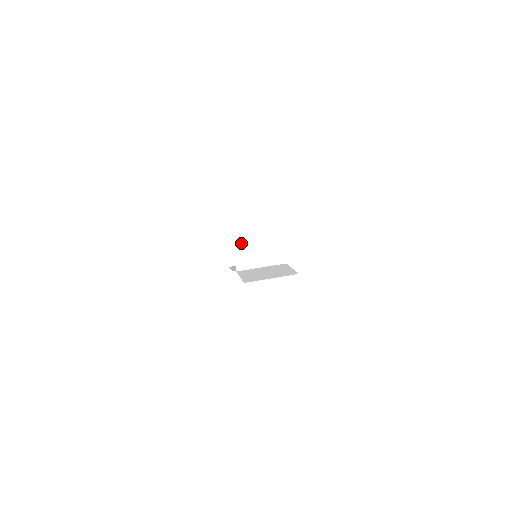
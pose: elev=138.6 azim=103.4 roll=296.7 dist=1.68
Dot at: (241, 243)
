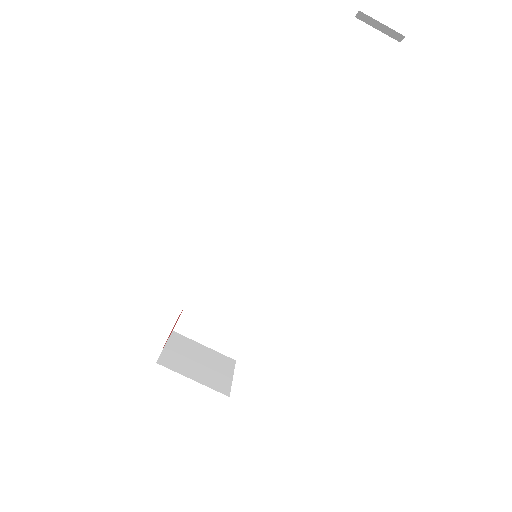
Dot at: occluded
